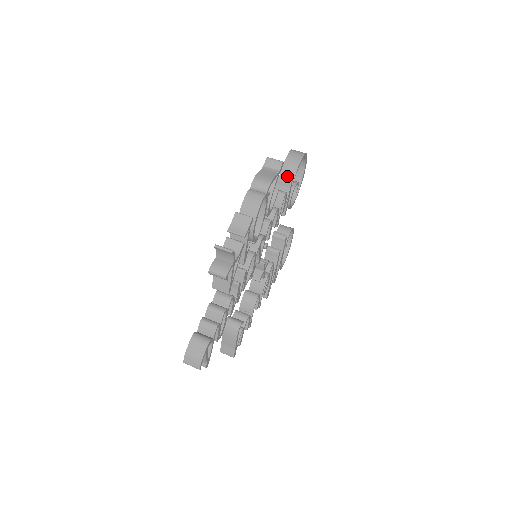
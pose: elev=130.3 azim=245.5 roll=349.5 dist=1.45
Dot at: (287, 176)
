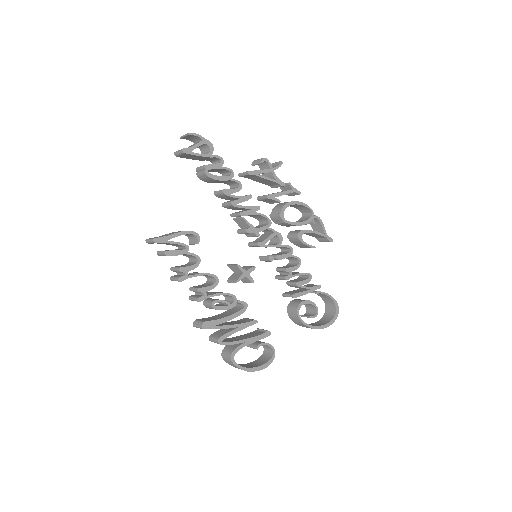
Dot at: occluded
